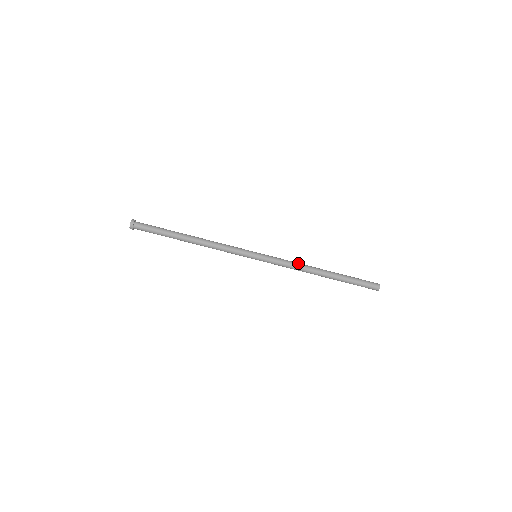
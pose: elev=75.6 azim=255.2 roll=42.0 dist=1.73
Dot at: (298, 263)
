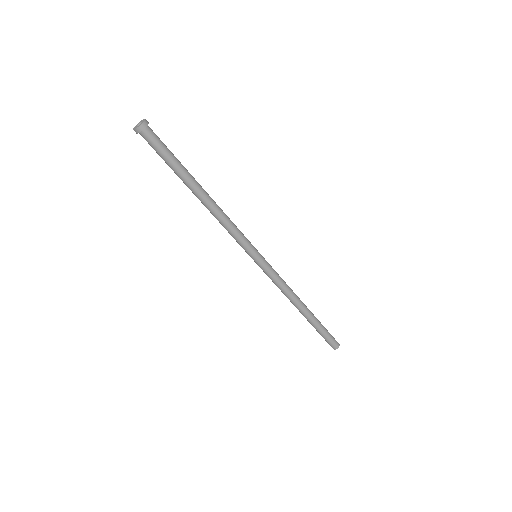
Dot at: (288, 291)
